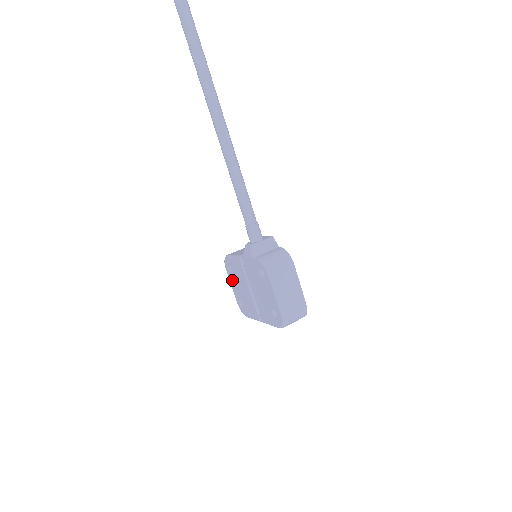
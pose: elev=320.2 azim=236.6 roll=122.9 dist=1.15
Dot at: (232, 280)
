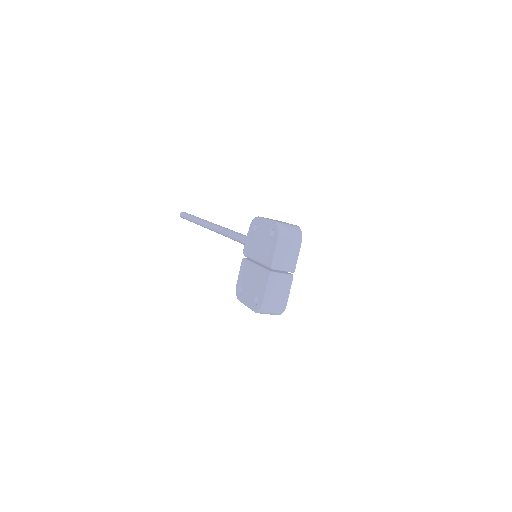
Dot at: (244, 296)
